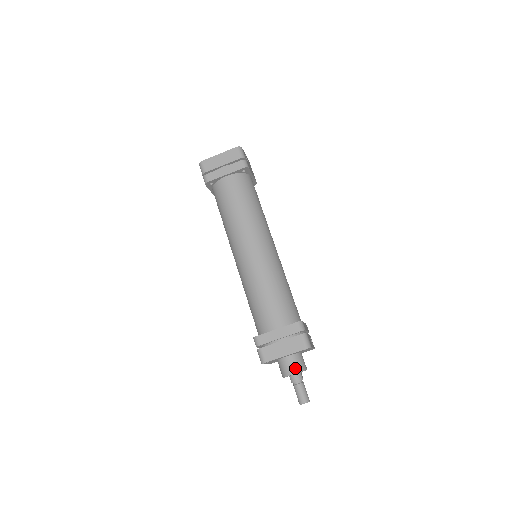
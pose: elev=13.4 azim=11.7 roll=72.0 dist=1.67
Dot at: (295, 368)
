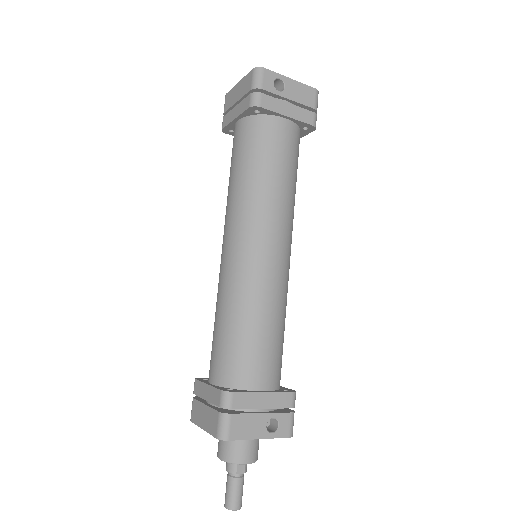
Dot at: (222, 452)
